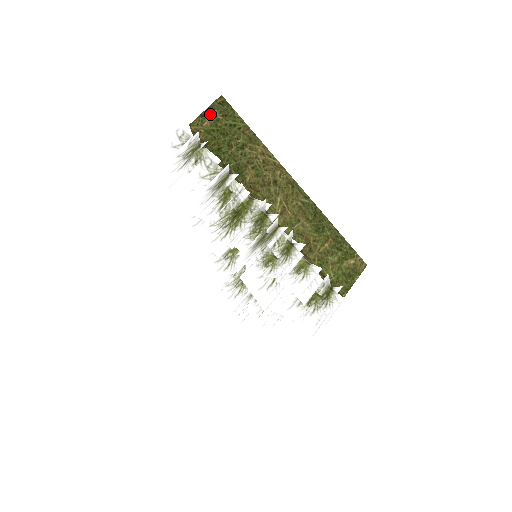
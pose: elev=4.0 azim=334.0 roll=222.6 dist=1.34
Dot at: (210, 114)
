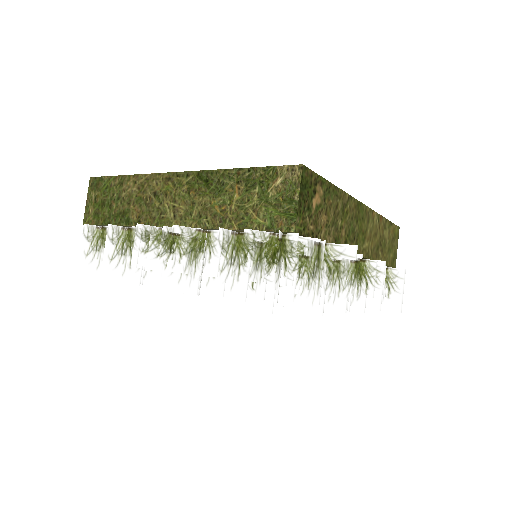
Dot at: (90, 200)
